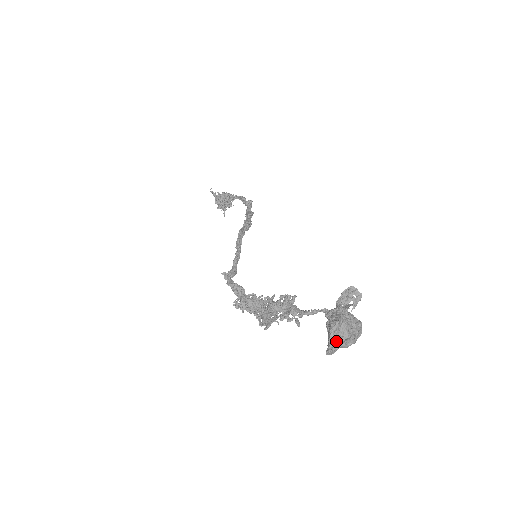
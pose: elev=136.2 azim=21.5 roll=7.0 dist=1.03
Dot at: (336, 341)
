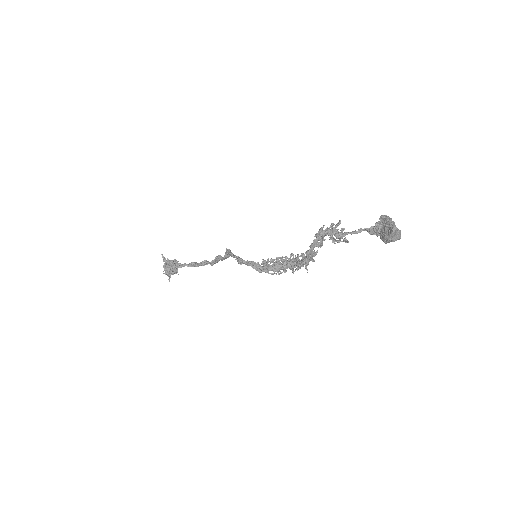
Dot at: occluded
